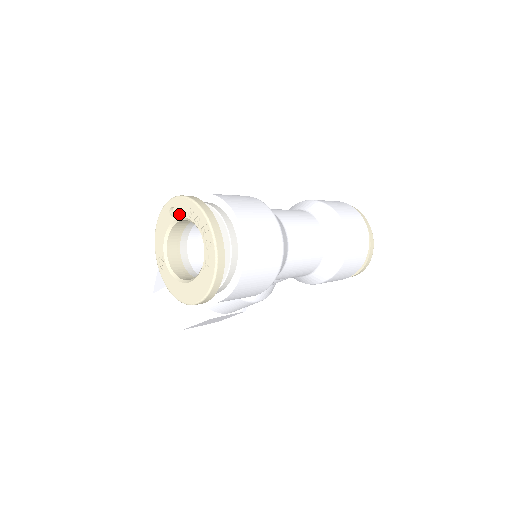
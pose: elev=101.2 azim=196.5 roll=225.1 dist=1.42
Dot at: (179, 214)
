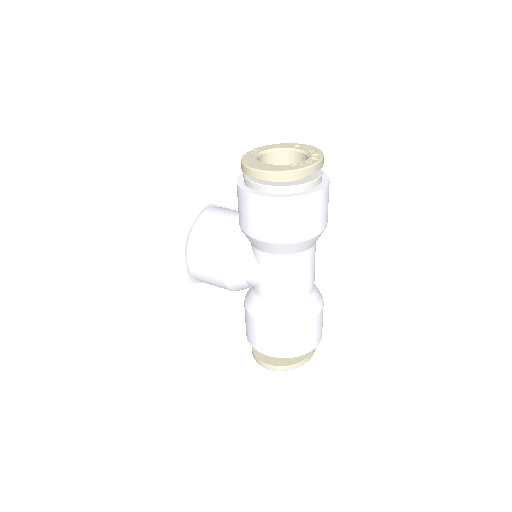
Dot at: (302, 148)
